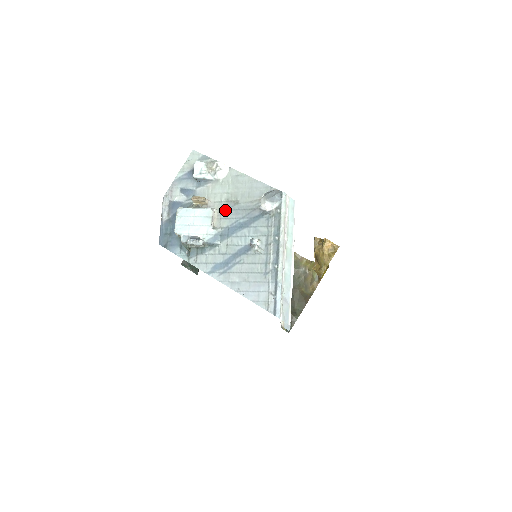
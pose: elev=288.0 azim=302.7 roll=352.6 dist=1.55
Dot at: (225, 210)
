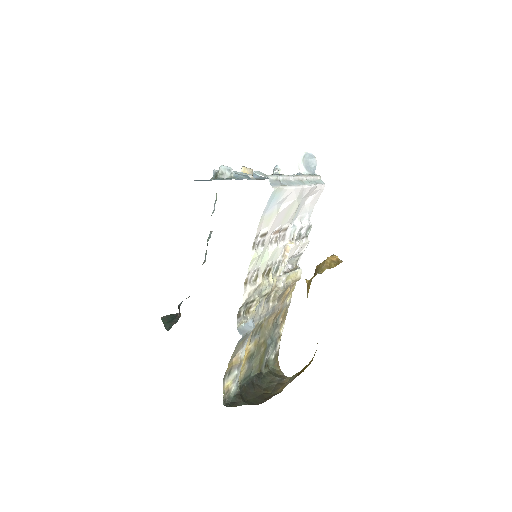
Dot at: occluded
